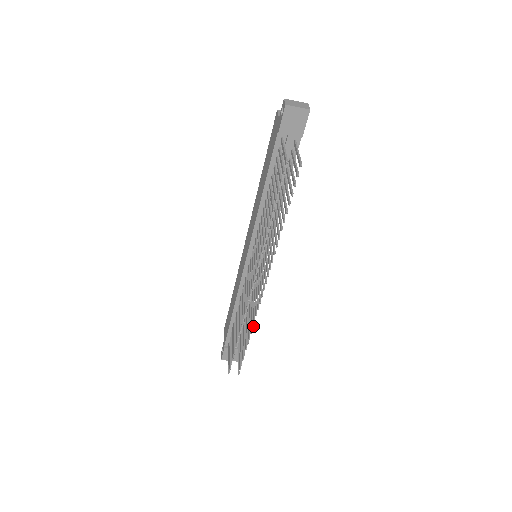
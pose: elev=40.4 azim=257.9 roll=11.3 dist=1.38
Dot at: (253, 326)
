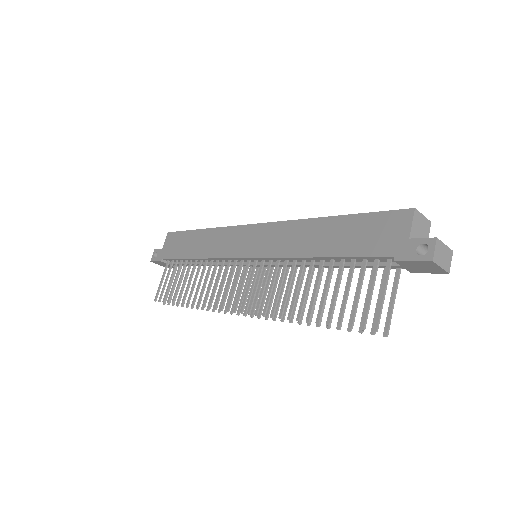
Dot at: occluded
